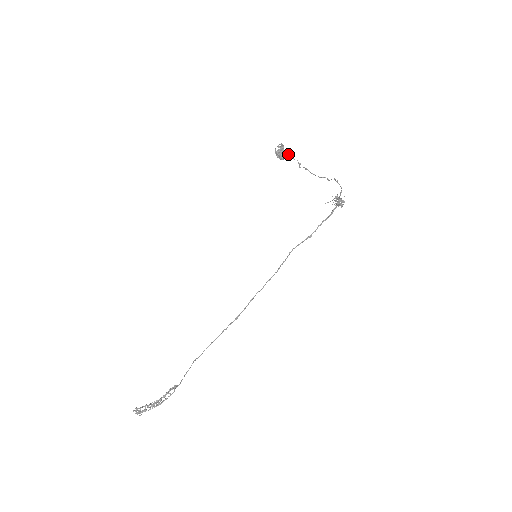
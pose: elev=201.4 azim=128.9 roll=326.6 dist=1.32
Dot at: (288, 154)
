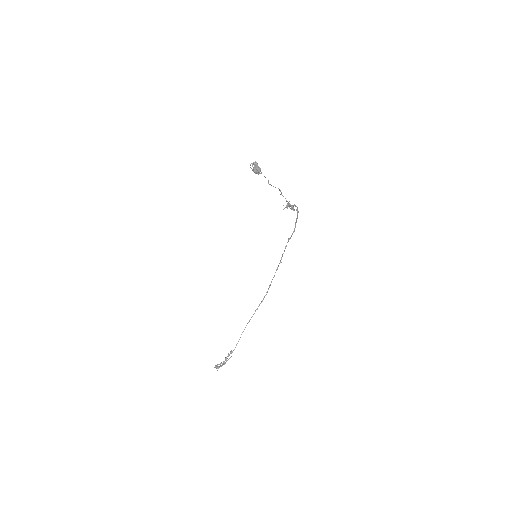
Dot at: (259, 169)
